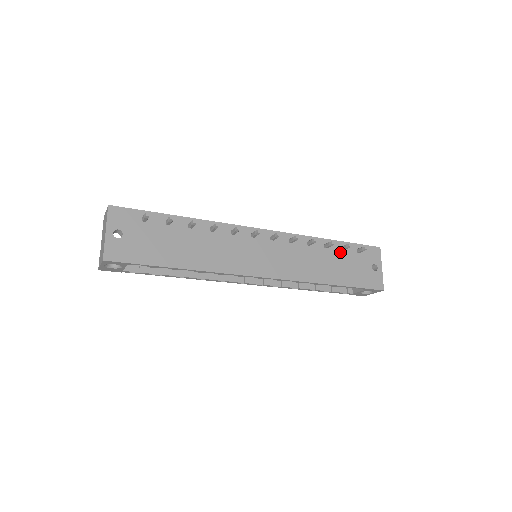
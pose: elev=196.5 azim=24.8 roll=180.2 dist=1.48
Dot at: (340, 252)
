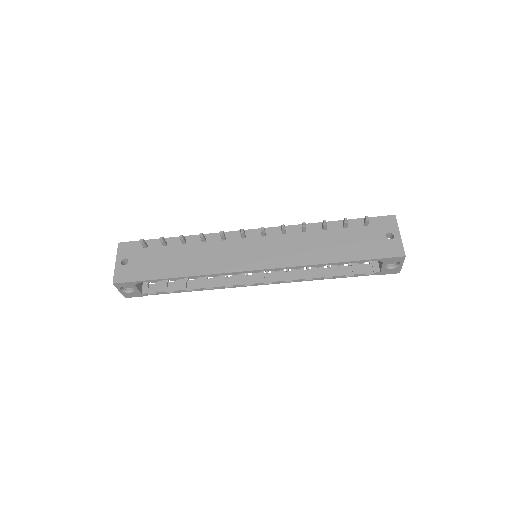
Dot at: (343, 230)
